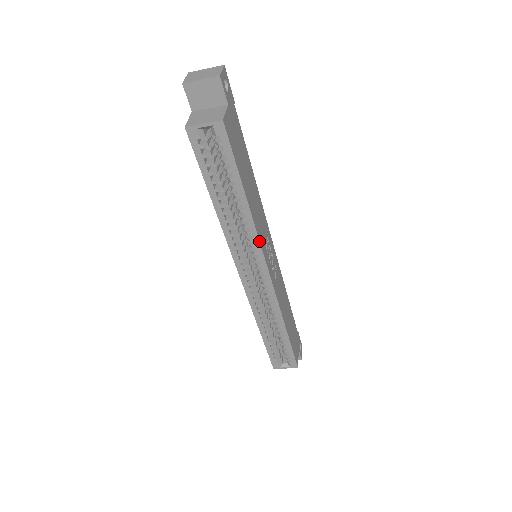
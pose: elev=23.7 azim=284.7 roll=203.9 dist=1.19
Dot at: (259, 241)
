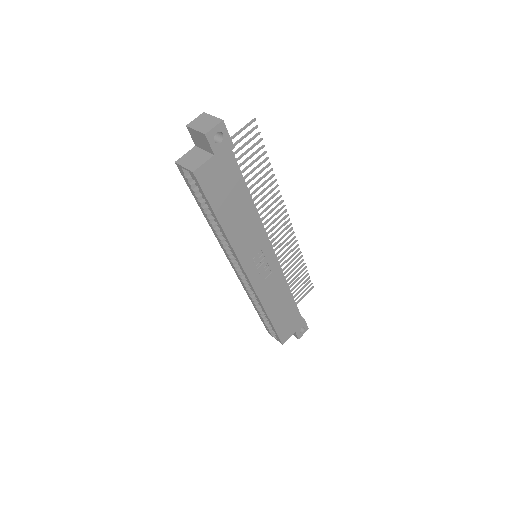
Dot at: (236, 255)
